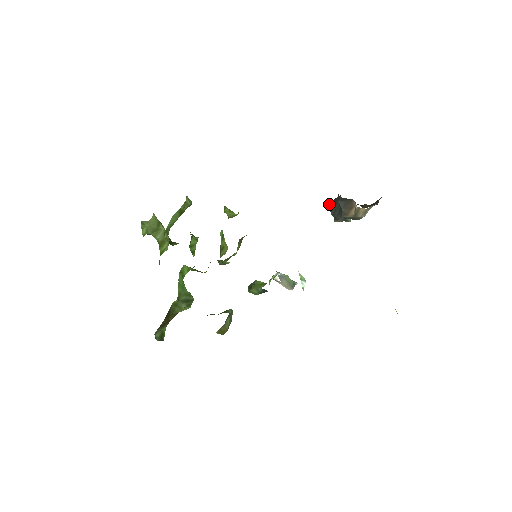
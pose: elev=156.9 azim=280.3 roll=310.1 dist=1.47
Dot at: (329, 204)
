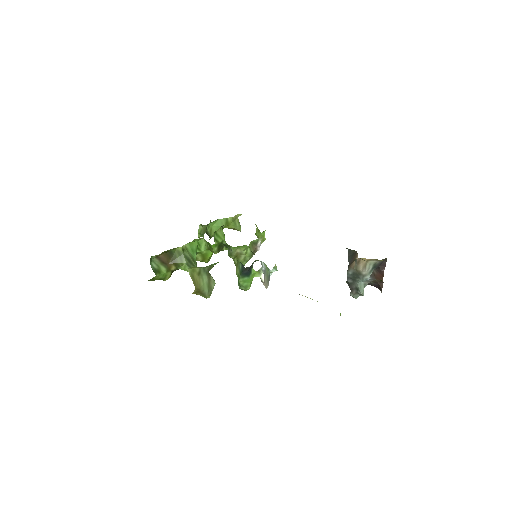
Dot at: occluded
